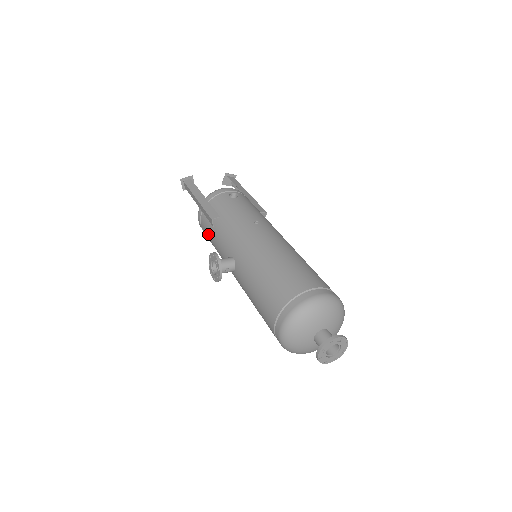
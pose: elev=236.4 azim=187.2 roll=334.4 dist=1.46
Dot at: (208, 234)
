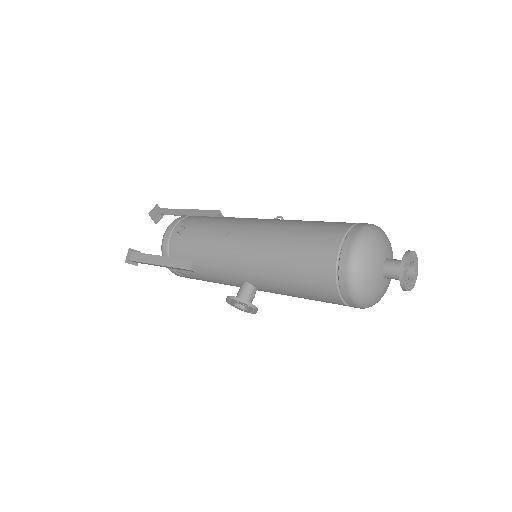
Dot at: occluded
